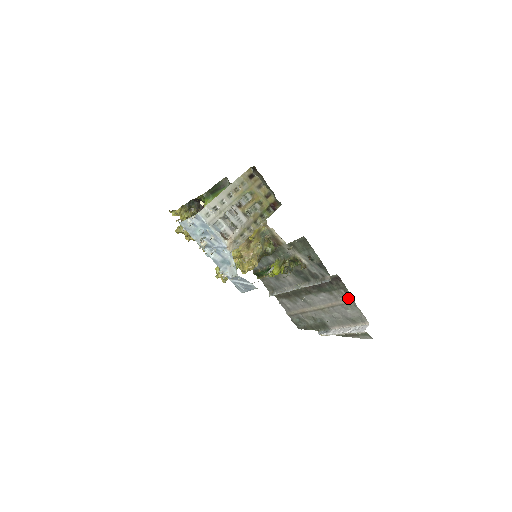
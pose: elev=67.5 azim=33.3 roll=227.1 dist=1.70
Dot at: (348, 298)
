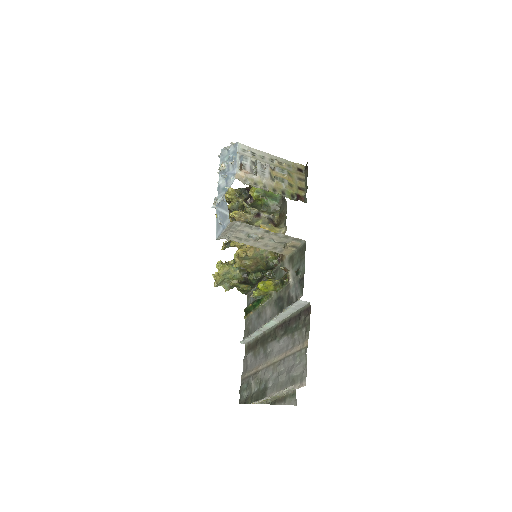
Dot at: (304, 341)
